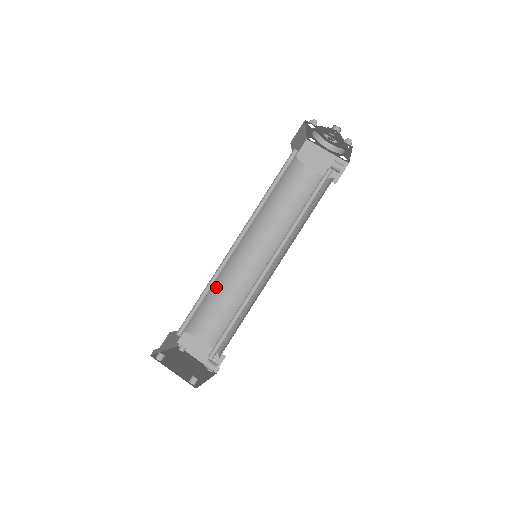
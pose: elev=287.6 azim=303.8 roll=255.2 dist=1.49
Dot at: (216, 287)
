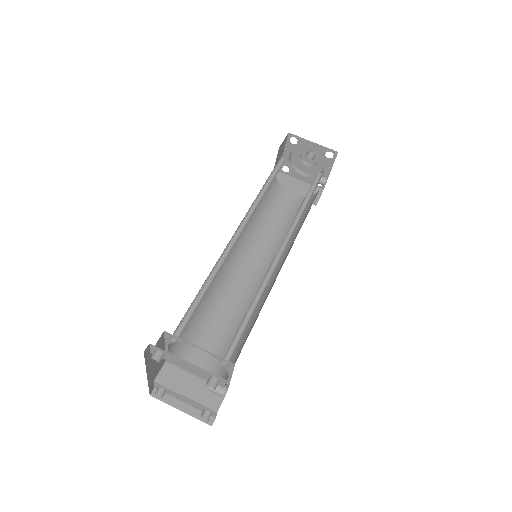
Dot at: (207, 299)
